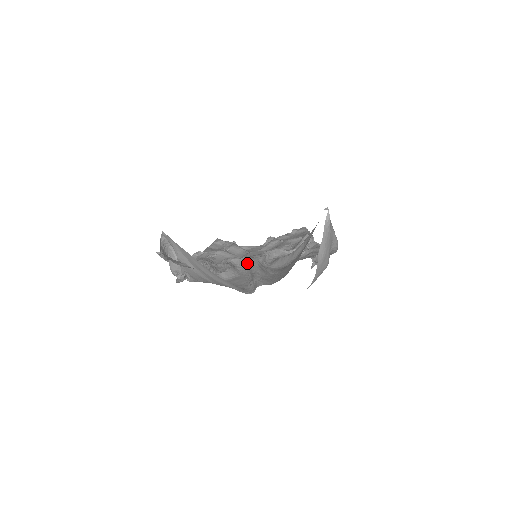
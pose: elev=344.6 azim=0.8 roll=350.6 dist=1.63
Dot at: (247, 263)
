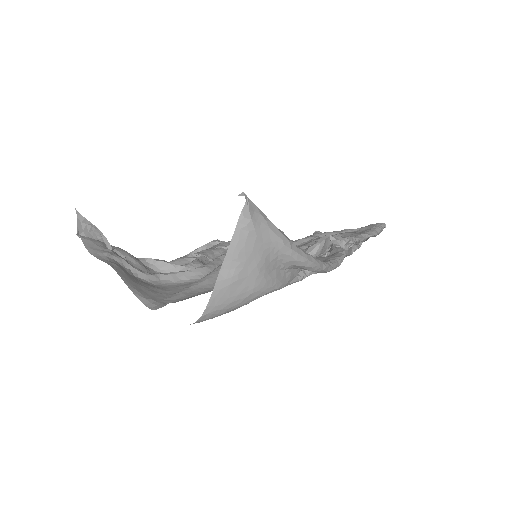
Dot at: occluded
